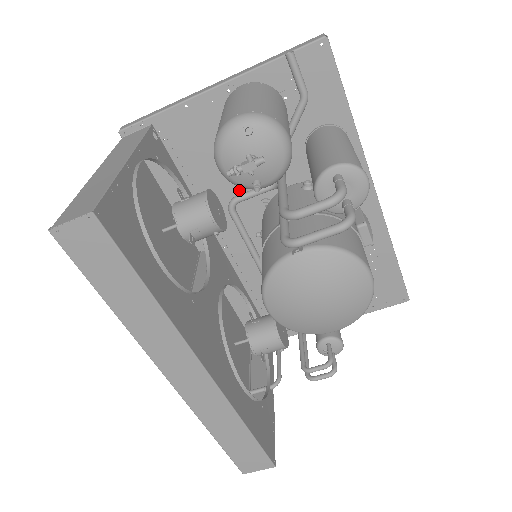
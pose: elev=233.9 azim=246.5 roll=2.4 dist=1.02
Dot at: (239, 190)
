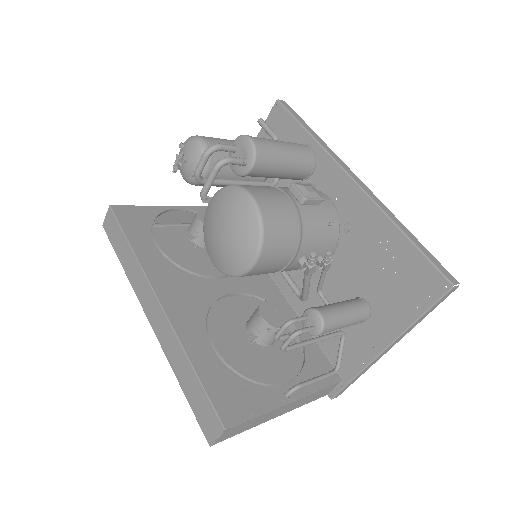
Dot at: occluded
